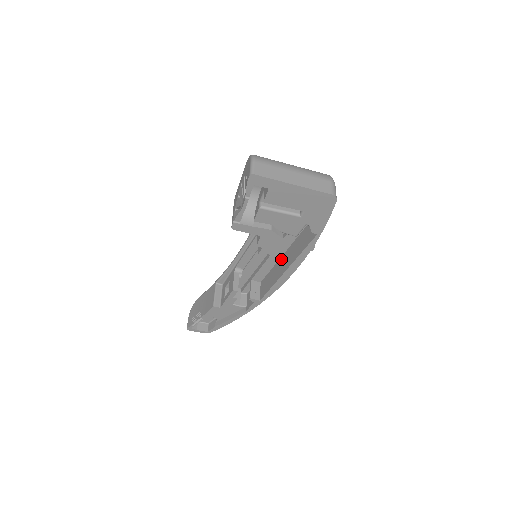
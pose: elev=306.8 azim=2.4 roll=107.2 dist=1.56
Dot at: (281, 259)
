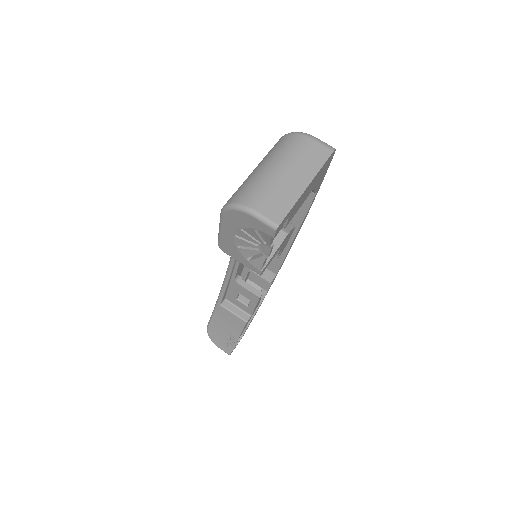
Dot at: occluded
